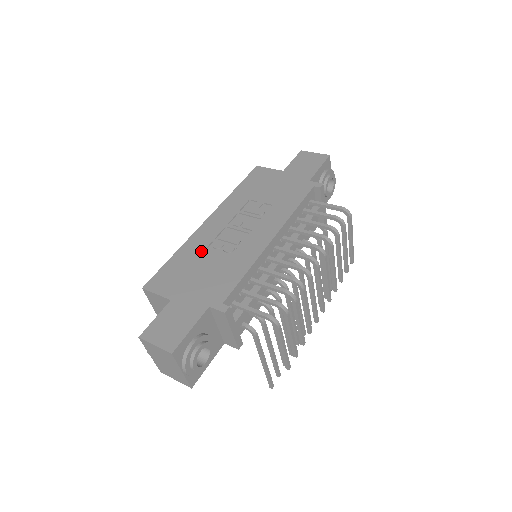
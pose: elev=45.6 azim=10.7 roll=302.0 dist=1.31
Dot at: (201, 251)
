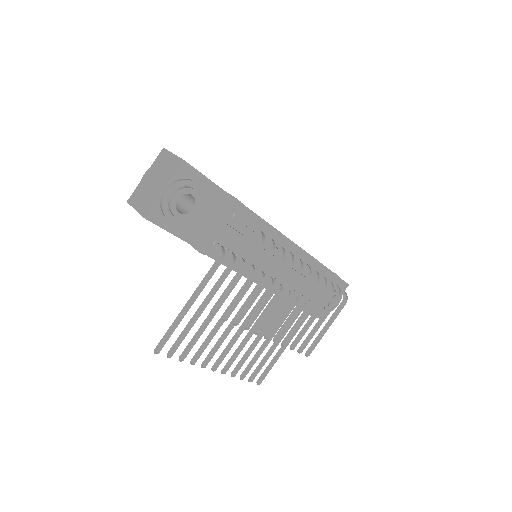
Dot at: occluded
